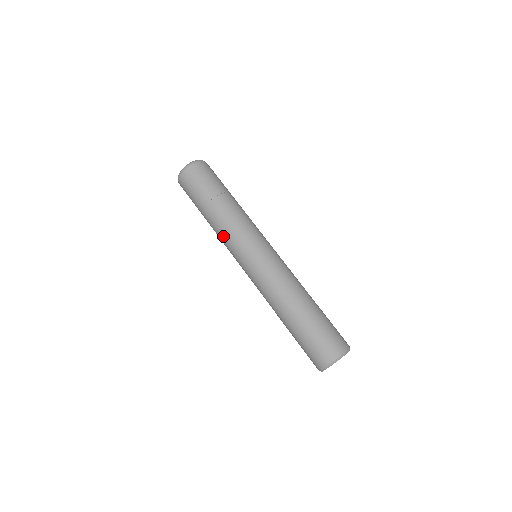
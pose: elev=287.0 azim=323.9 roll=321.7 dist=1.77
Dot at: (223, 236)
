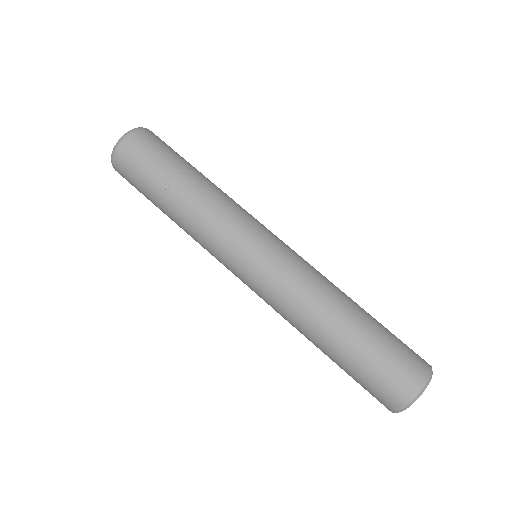
Dot at: (207, 224)
